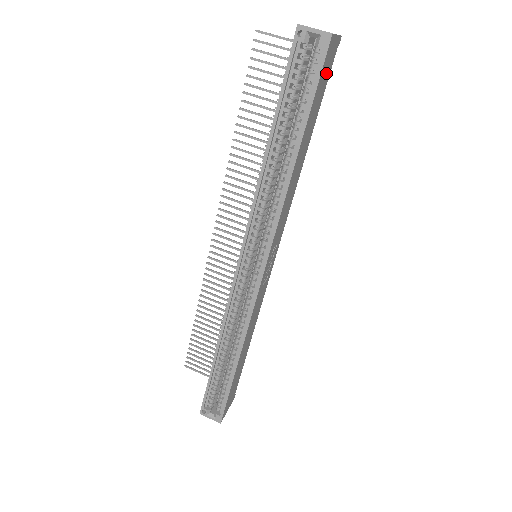
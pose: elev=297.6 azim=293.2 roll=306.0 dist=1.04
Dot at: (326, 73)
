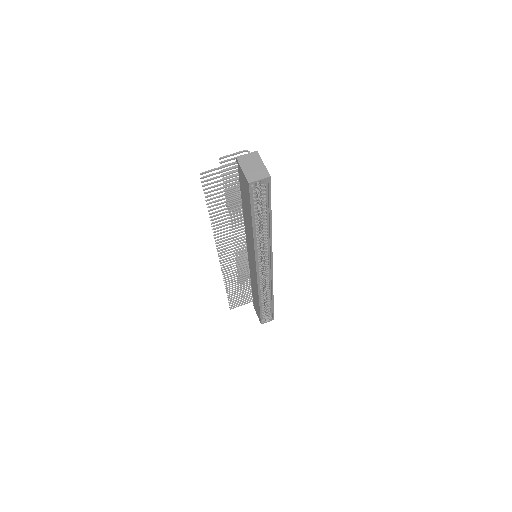
Dot at: occluded
